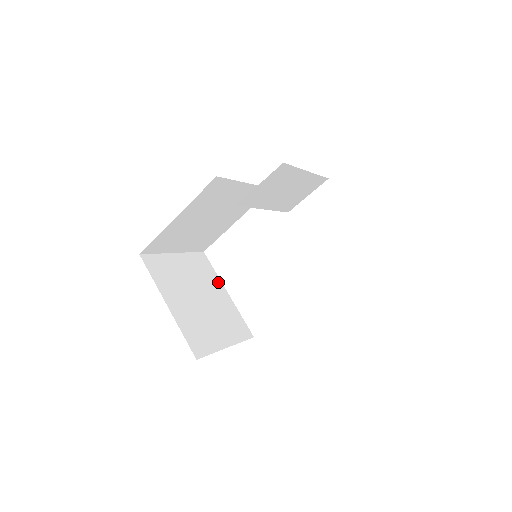
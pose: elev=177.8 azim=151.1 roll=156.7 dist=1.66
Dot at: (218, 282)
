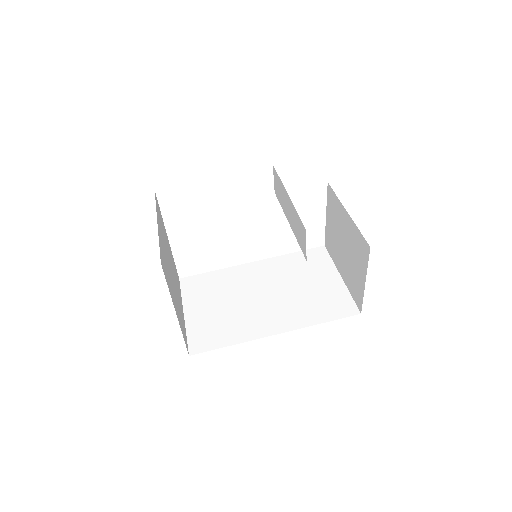
Dot at: occluded
